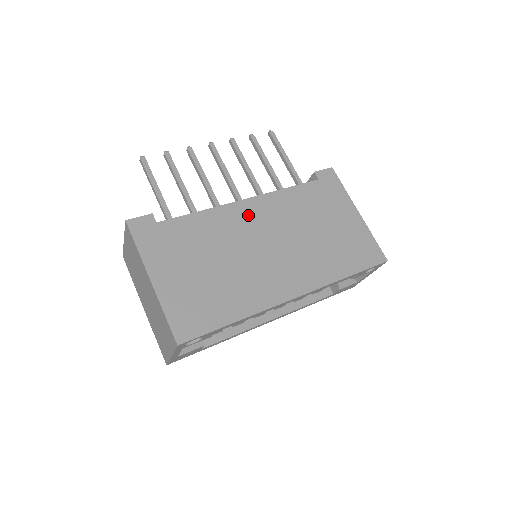
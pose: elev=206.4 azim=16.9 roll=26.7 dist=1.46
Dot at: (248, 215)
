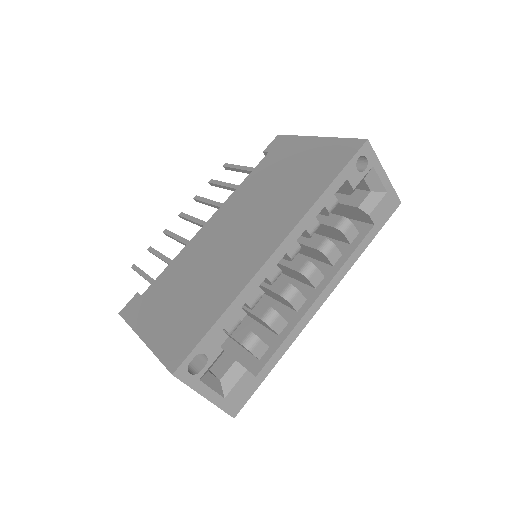
Dot at: (213, 229)
